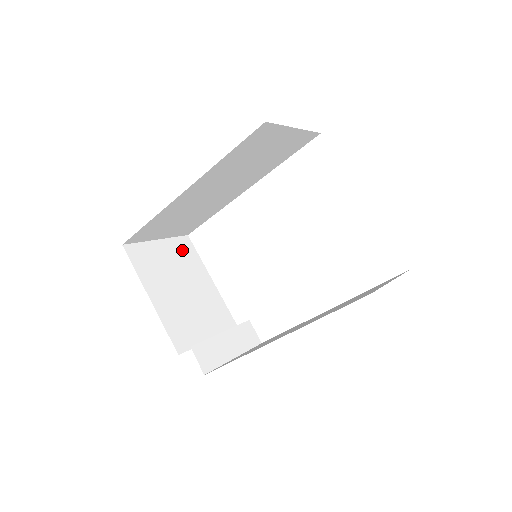
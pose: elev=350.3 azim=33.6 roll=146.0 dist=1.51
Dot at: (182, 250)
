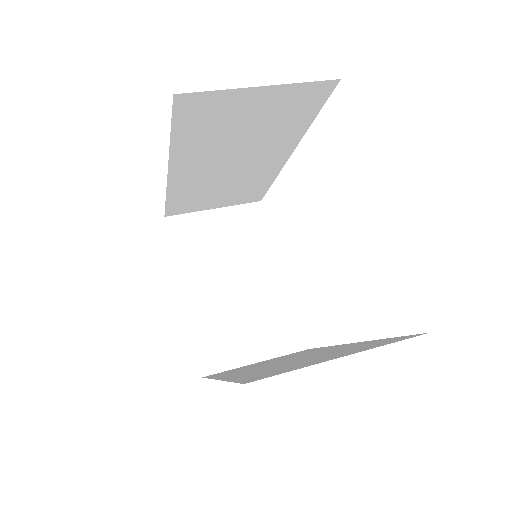
Dot at: (245, 221)
